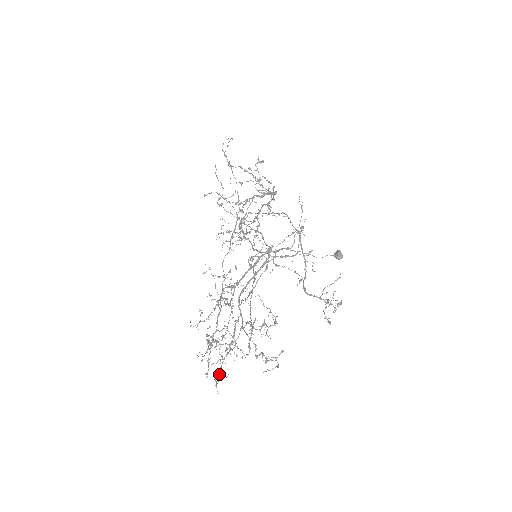
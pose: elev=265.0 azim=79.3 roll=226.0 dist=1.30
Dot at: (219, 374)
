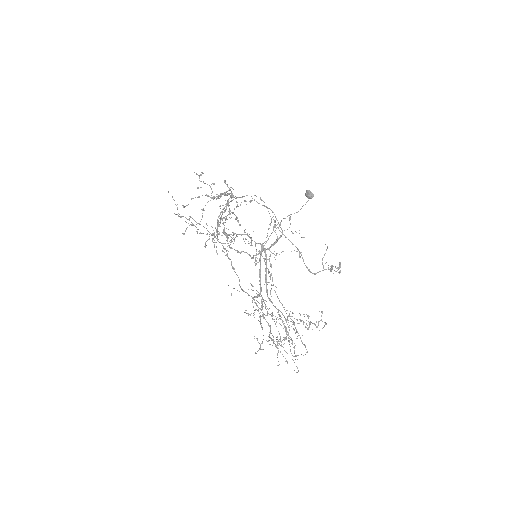
Dot at: (297, 368)
